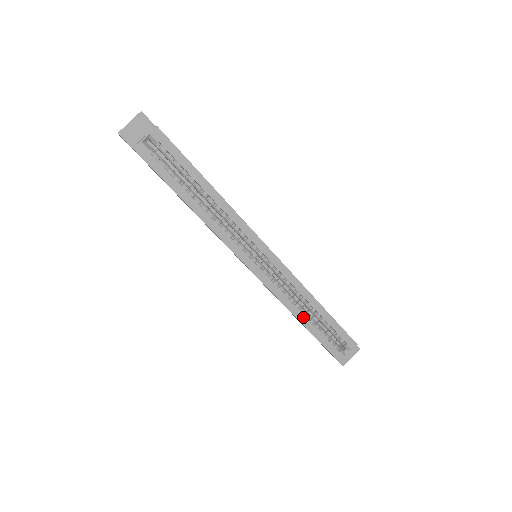
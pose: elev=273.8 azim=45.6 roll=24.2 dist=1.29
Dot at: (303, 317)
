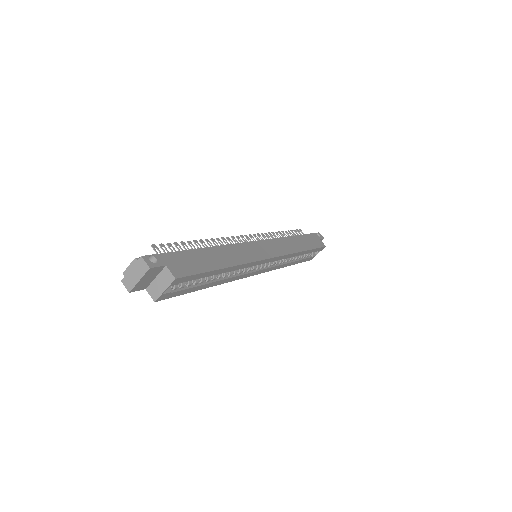
Dot at: (291, 263)
